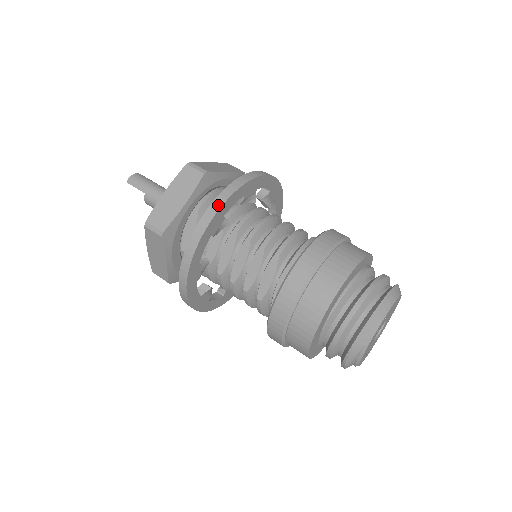
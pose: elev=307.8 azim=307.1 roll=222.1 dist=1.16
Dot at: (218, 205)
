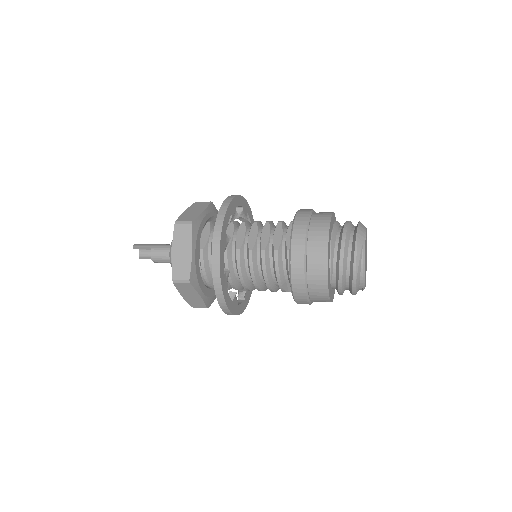
Dot at: (233, 196)
